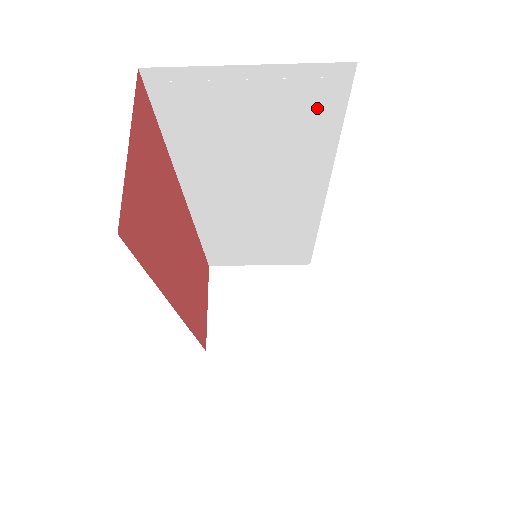
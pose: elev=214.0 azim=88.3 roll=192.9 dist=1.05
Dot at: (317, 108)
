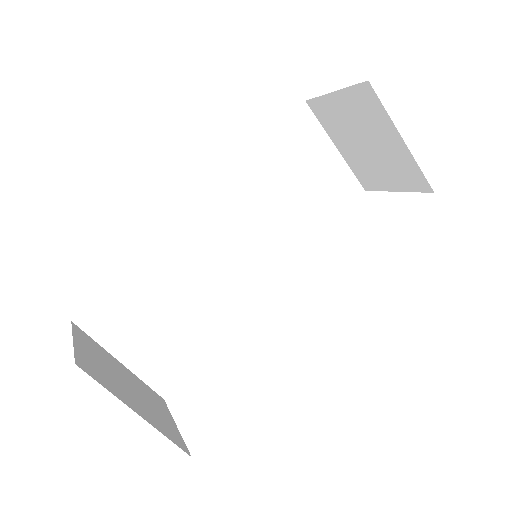
Dot at: (335, 200)
